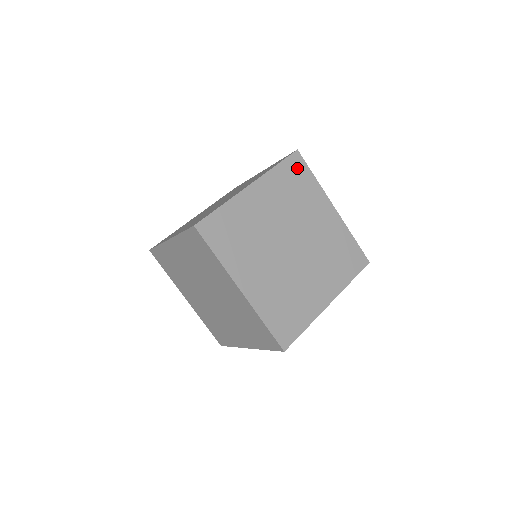
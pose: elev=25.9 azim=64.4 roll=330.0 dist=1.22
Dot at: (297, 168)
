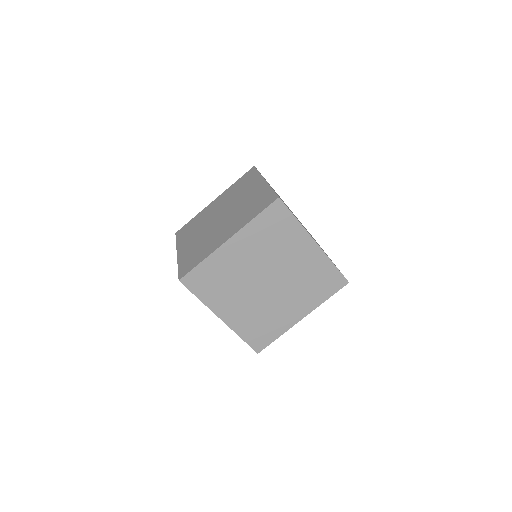
Dot at: (277, 215)
